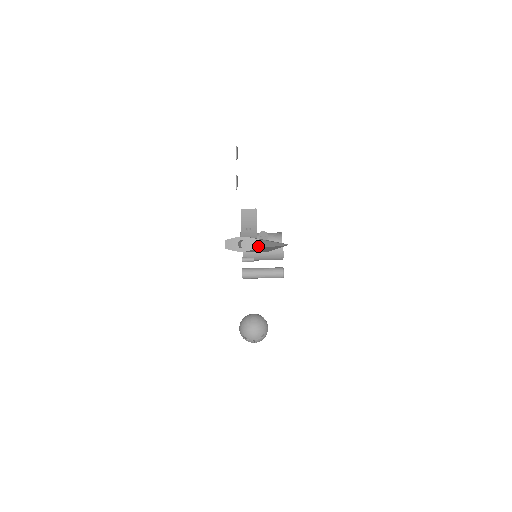
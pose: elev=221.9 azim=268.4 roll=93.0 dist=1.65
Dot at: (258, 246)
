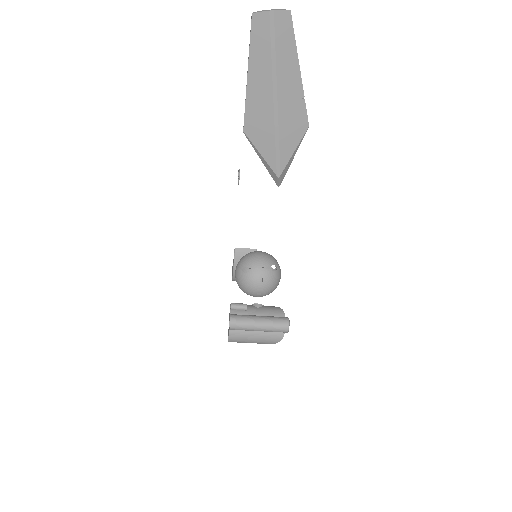
Dot at: (289, 10)
